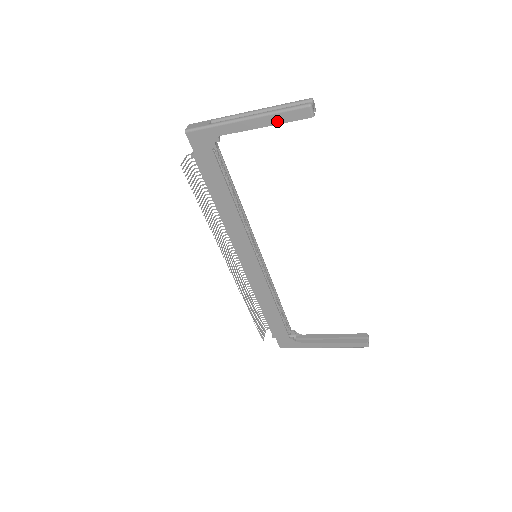
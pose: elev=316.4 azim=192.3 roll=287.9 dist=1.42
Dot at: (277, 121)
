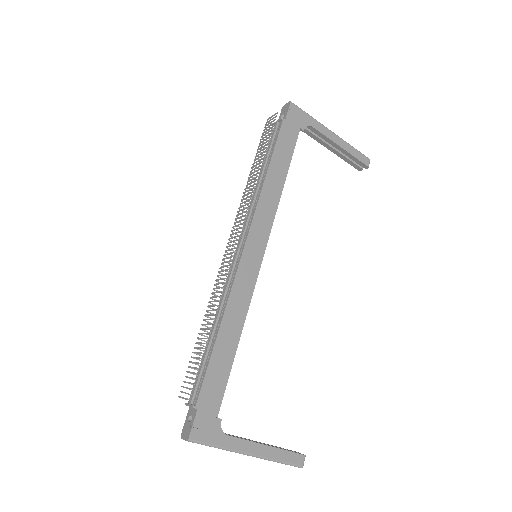
Dot at: (350, 151)
